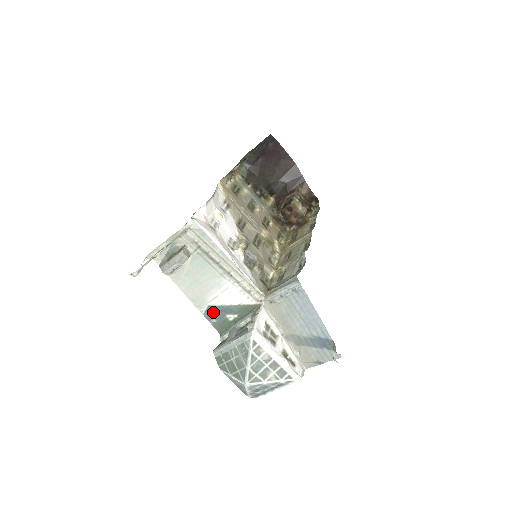
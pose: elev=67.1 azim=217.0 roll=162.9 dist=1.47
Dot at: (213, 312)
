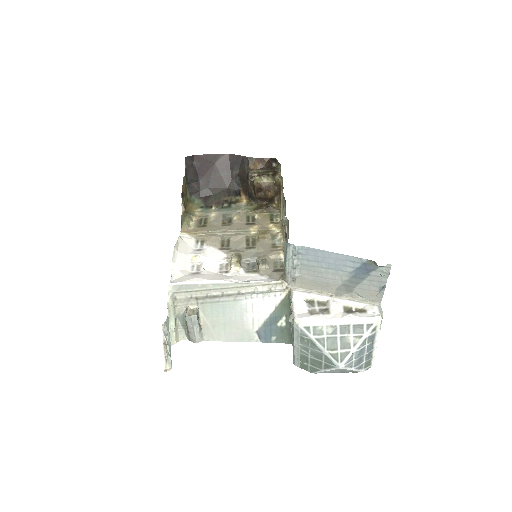
Dot at: (265, 333)
